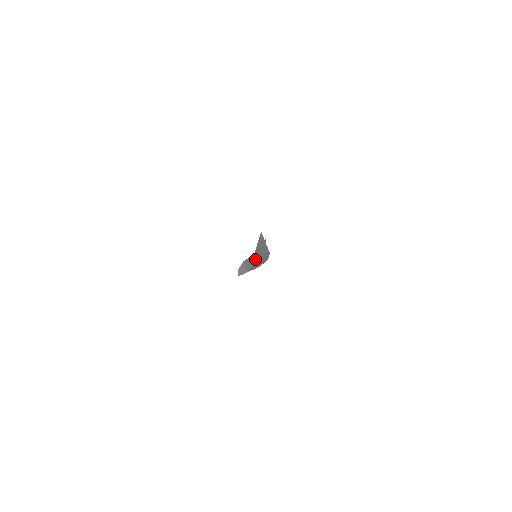
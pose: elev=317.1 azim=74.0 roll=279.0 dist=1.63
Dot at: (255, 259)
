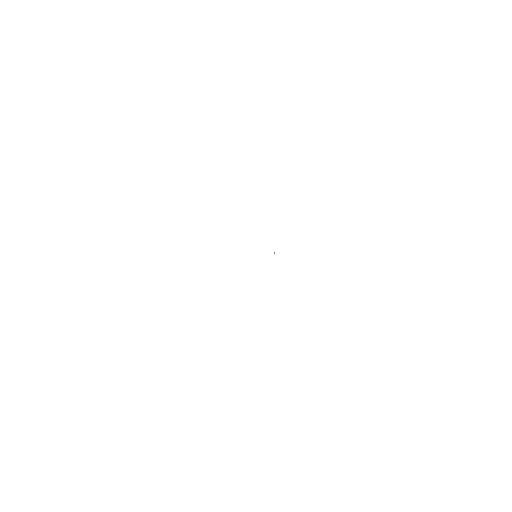
Dot at: occluded
